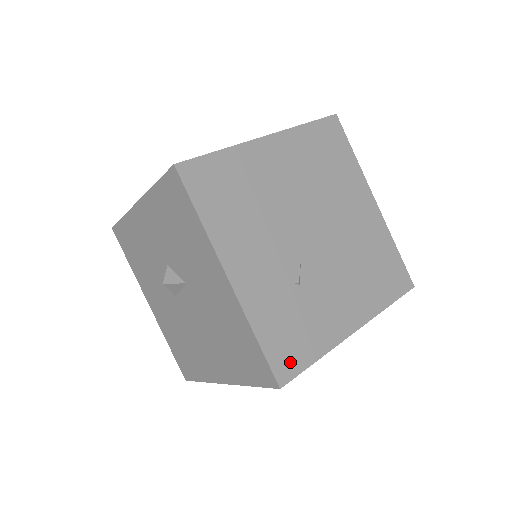
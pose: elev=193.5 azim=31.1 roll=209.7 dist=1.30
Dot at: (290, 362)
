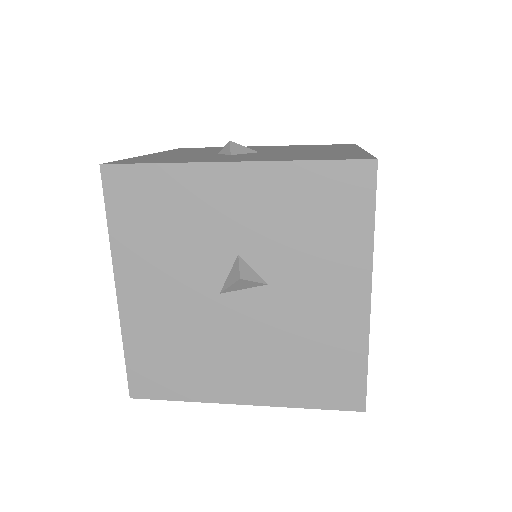
Dot at: occluded
